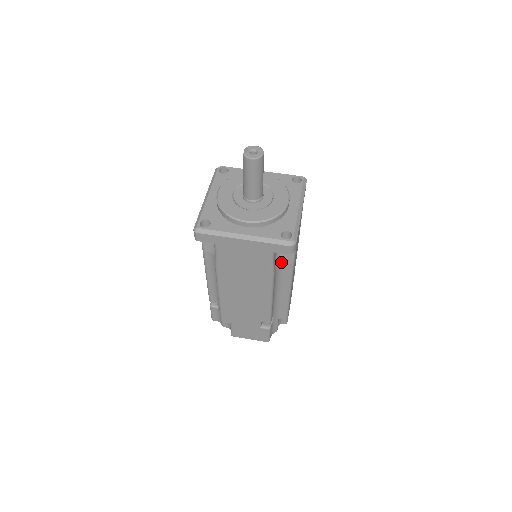
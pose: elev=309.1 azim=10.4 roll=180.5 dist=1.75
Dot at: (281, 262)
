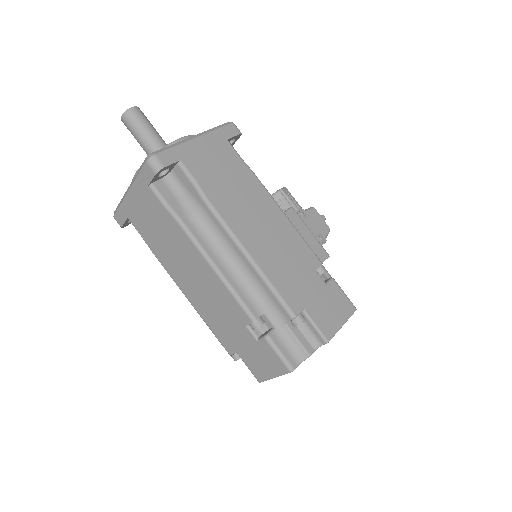
Dot at: (195, 208)
